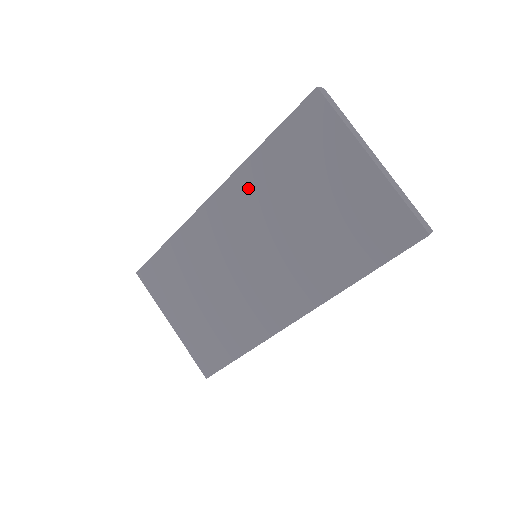
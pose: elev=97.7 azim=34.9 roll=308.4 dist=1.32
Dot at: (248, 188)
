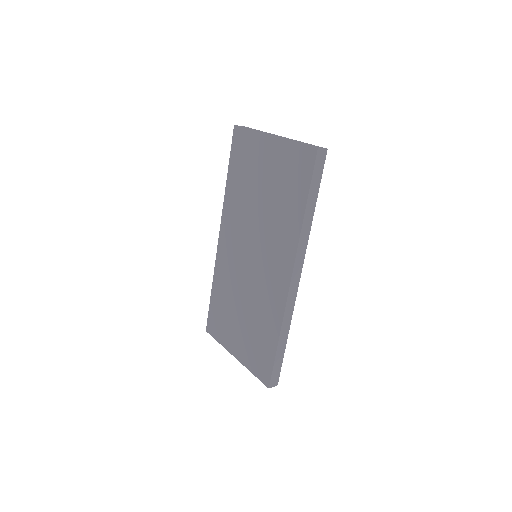
Dot at: (232, 212)
